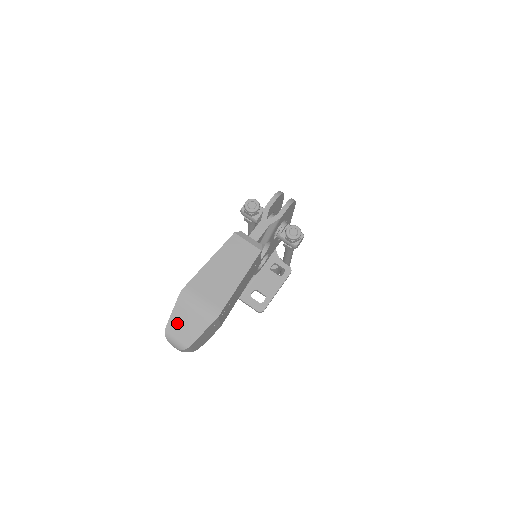
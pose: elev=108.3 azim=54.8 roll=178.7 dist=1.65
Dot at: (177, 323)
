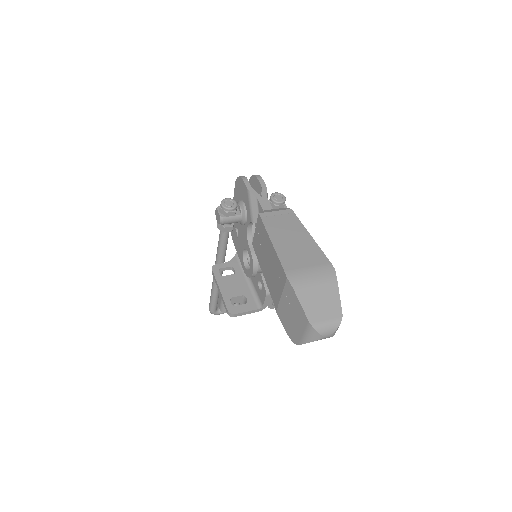
Dot at: (313, 307)
